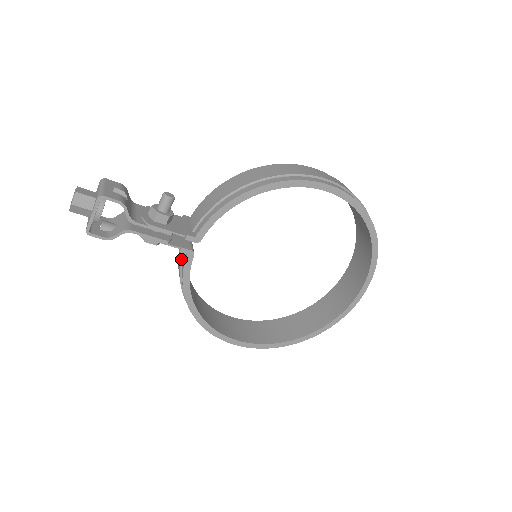
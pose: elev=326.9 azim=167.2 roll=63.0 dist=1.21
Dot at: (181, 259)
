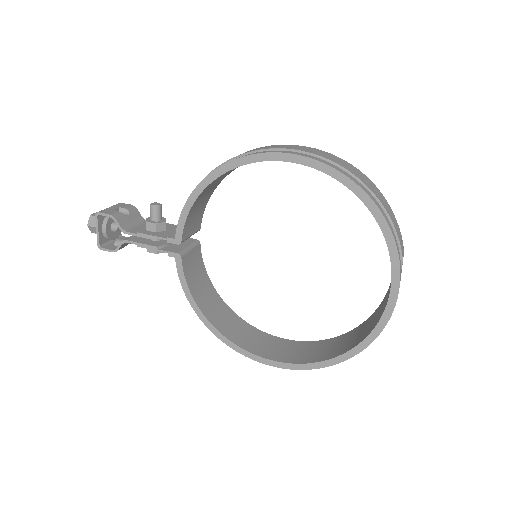
Dot at: occluded
